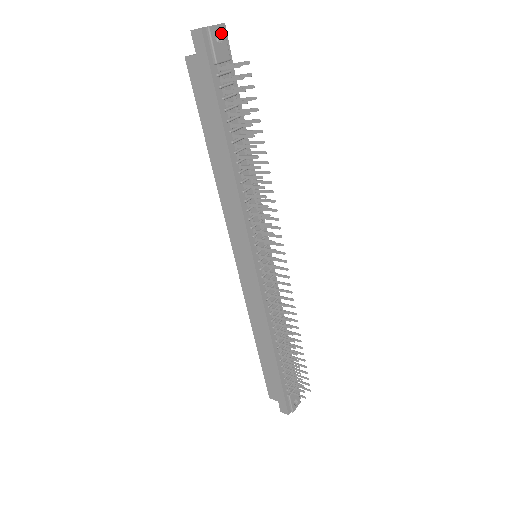
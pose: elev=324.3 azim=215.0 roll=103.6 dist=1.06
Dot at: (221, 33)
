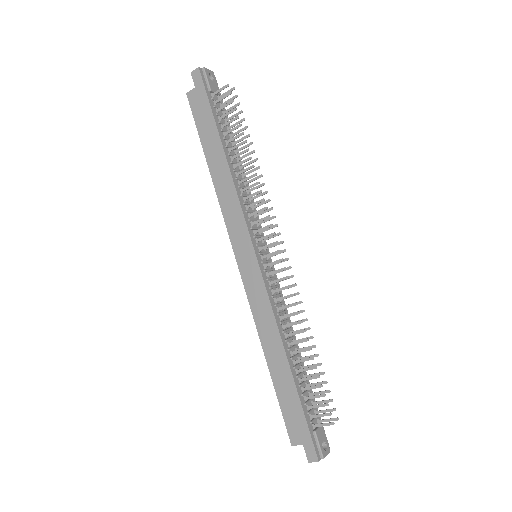
Dot at: (213, 76)
